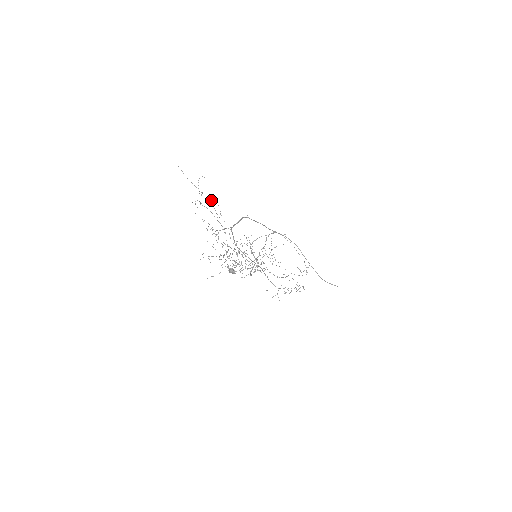
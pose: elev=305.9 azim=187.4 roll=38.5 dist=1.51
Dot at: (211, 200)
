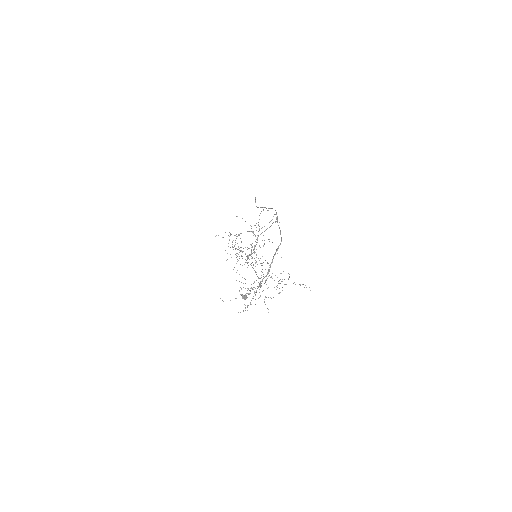
Dot at: occluded
